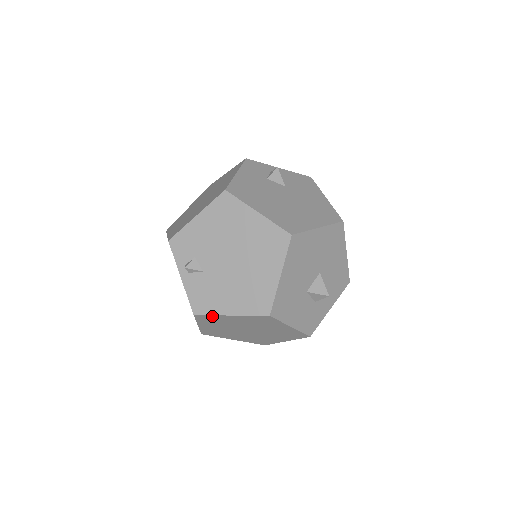
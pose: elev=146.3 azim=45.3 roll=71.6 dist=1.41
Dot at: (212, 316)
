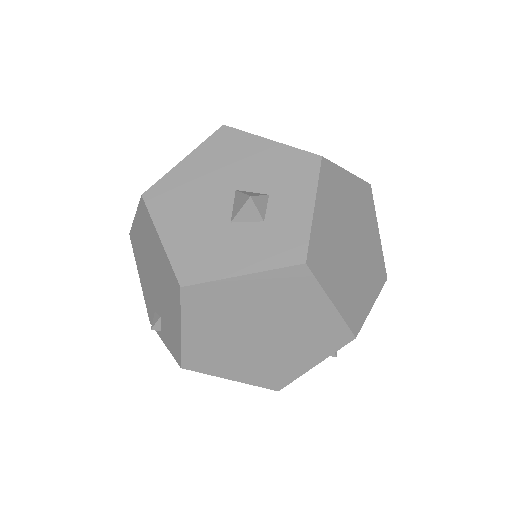
Dot at: (186, 351)
